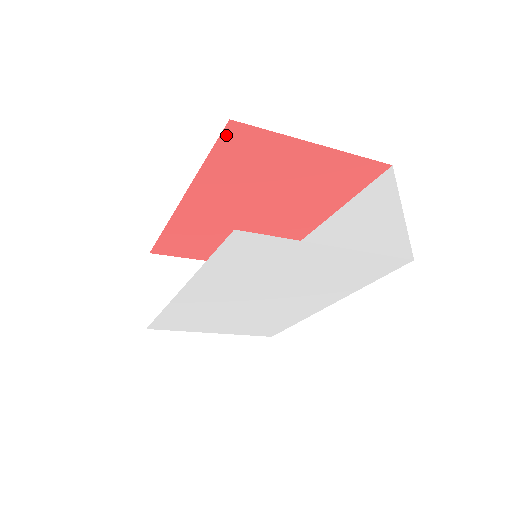
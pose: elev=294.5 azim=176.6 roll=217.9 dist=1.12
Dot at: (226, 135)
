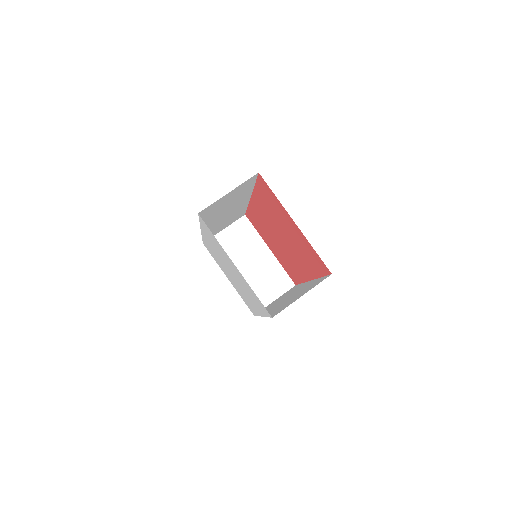
Dot at: (260, 179)
